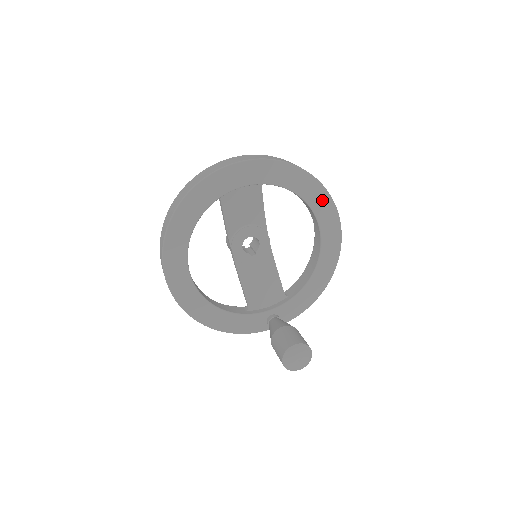
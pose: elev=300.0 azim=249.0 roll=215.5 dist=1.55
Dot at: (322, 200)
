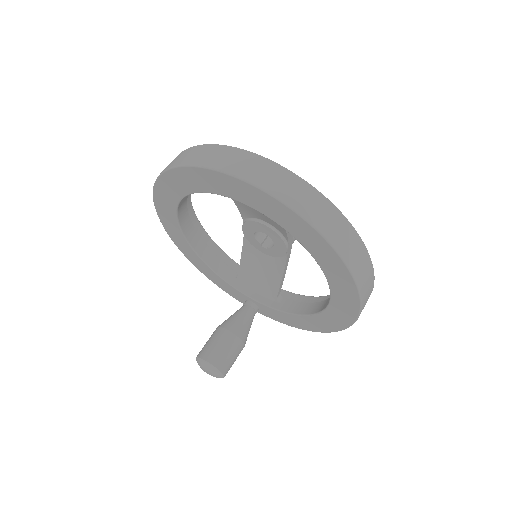
Dot at: (345, 285)
